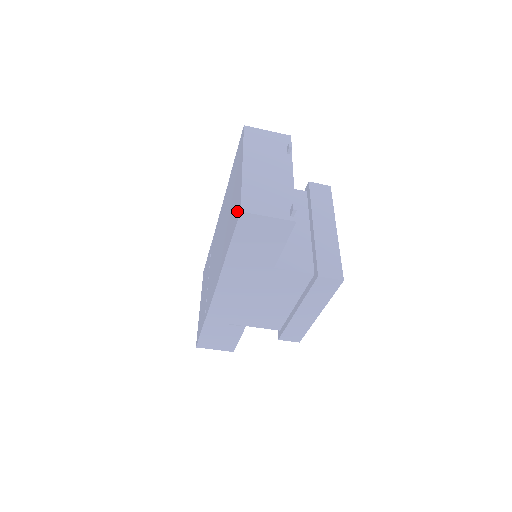
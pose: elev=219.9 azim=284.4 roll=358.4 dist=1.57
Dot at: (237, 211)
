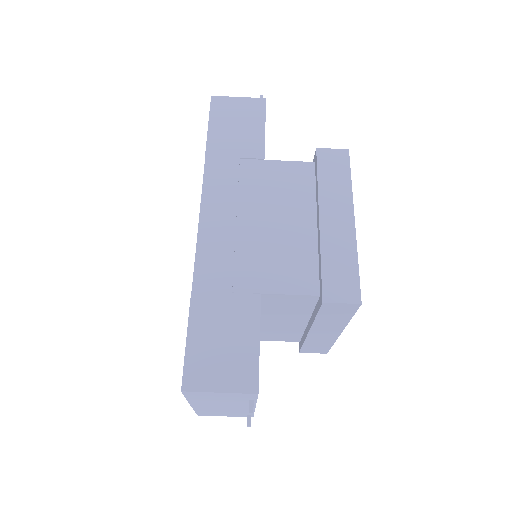
Dot at: occluded
